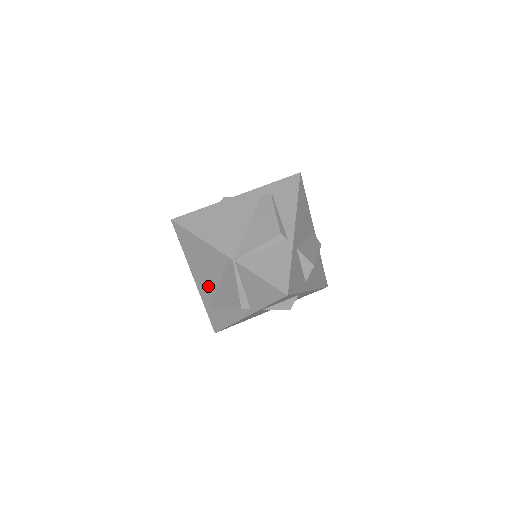
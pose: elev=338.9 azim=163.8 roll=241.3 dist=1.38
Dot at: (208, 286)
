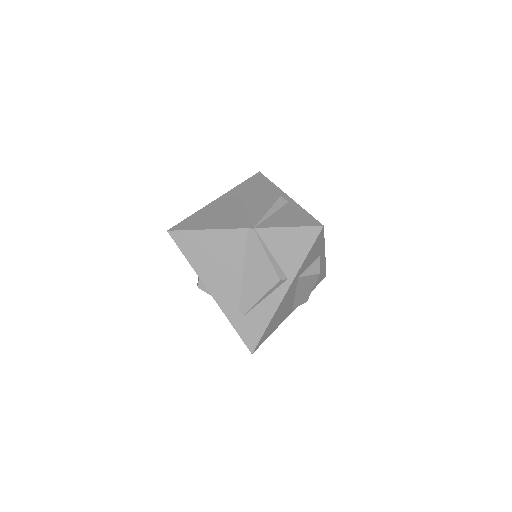
Dot at: (230, 288)
